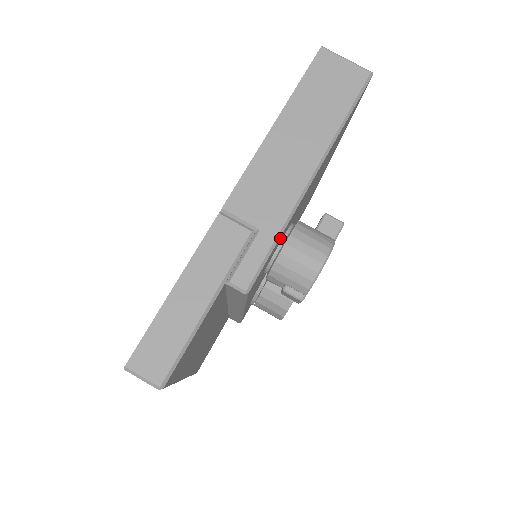
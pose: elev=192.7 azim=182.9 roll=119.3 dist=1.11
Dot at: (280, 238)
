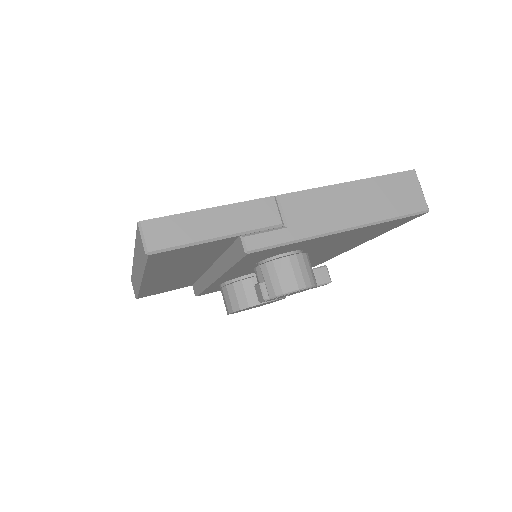
Dot at: (292, 245)
